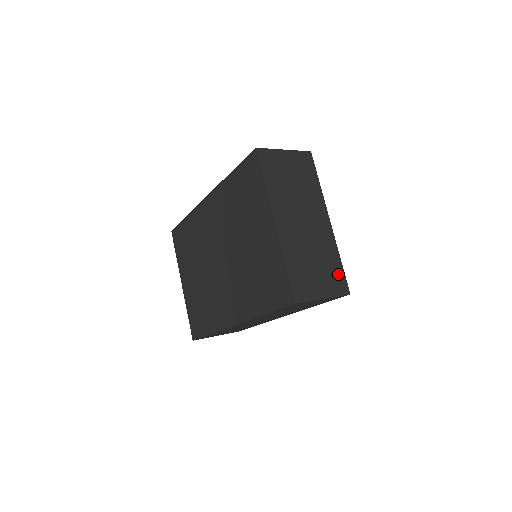
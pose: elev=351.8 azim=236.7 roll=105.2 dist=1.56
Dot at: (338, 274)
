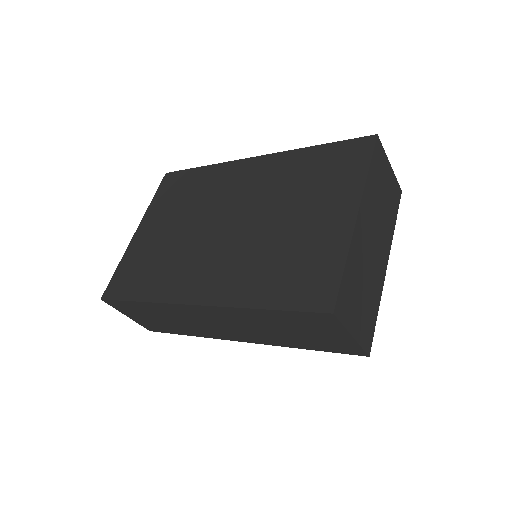
Dot at: (371, 324)
